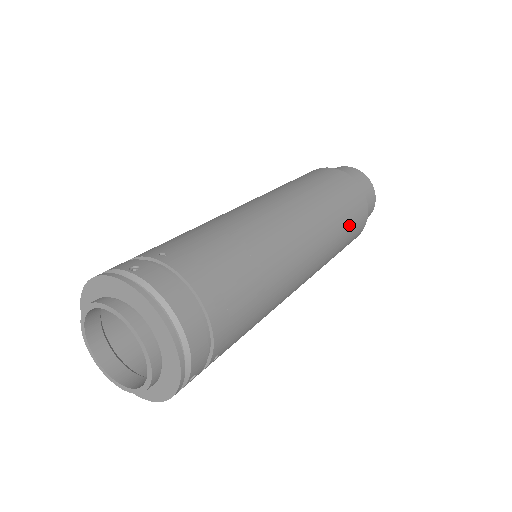
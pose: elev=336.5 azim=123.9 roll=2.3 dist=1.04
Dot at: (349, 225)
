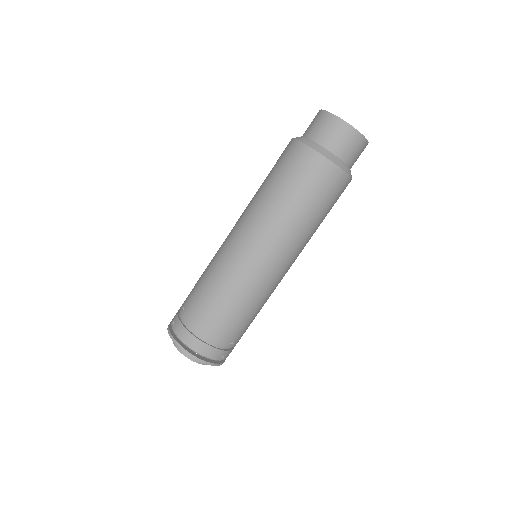
Dot at: (310, 200)
